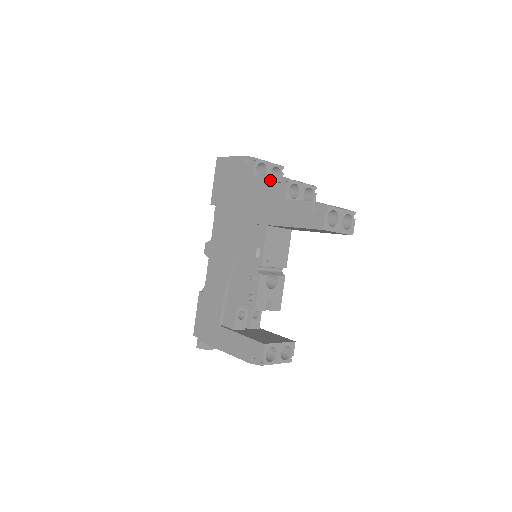
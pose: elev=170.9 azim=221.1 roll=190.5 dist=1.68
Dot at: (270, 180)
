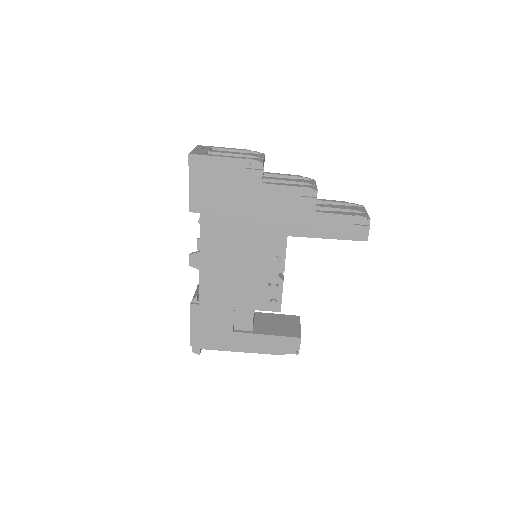
Dot at: (292, 191)
